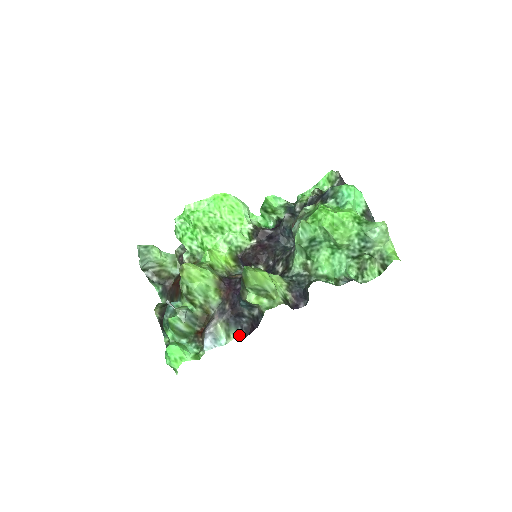
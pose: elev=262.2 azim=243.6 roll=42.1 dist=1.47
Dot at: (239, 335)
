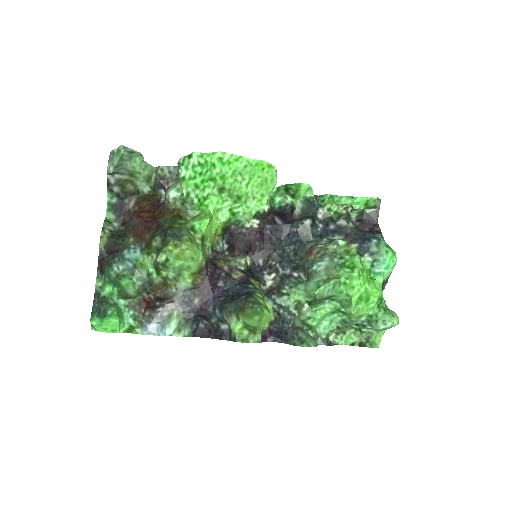
Dot at: (190, 334)
